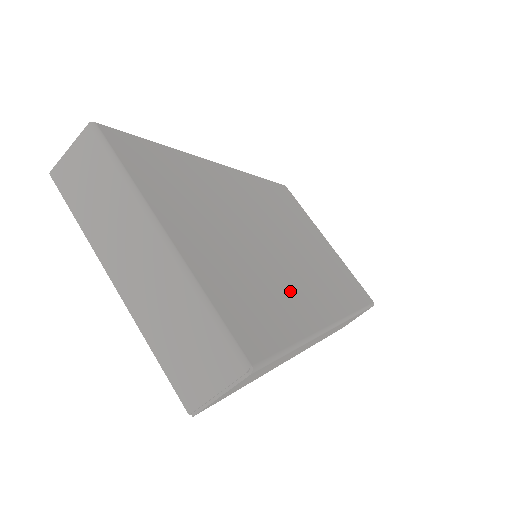
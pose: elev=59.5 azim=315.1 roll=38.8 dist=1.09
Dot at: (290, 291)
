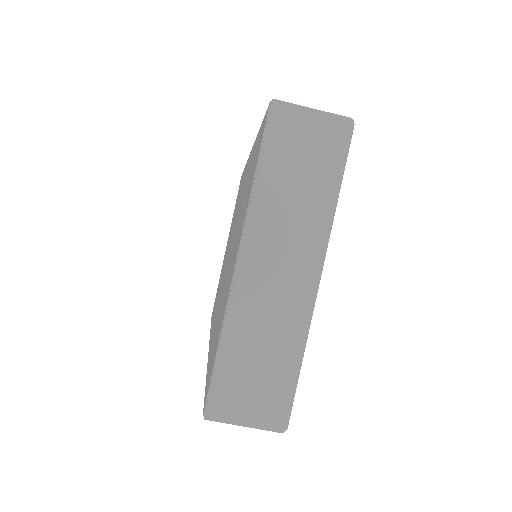
Dot at: occluded
